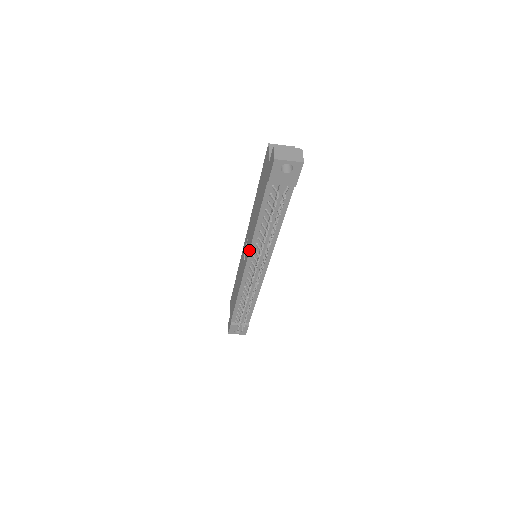
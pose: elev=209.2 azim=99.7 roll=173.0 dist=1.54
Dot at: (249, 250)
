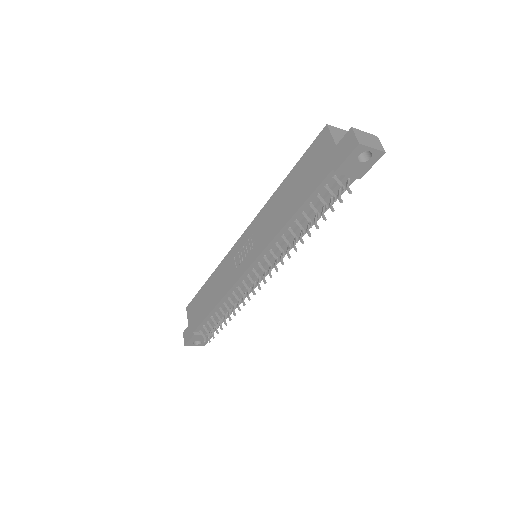
Dot at: (263, 249)
